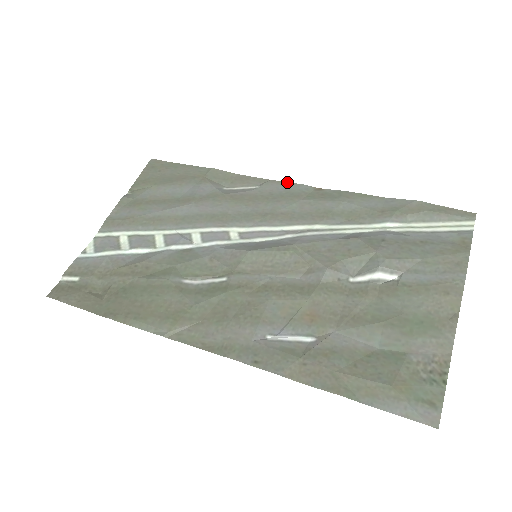
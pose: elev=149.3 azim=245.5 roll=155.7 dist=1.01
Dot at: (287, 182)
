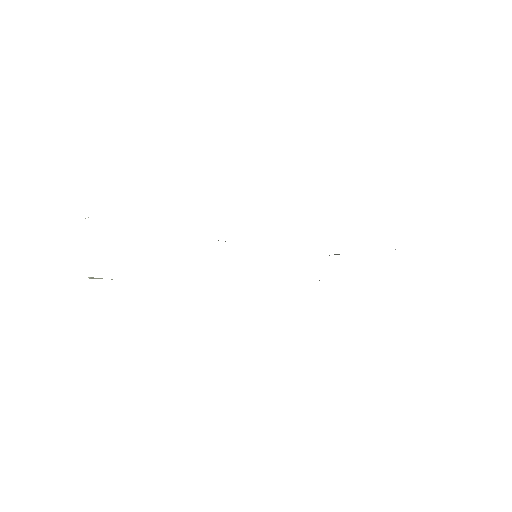
Dot at: occluded
